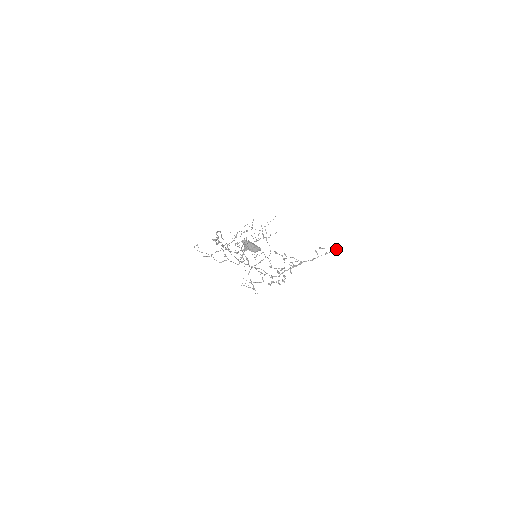
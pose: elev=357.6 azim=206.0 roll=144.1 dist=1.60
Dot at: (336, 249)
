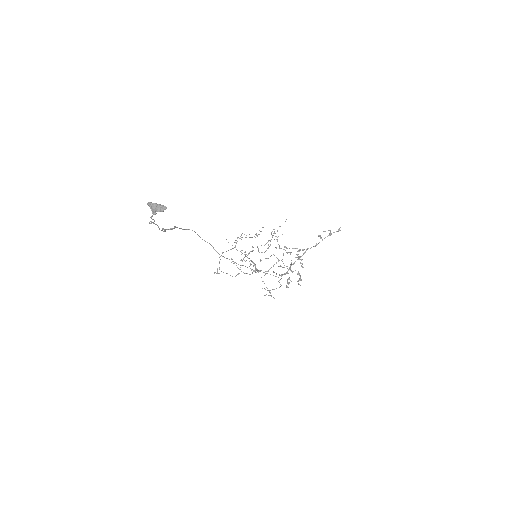
Dot at: occluded
